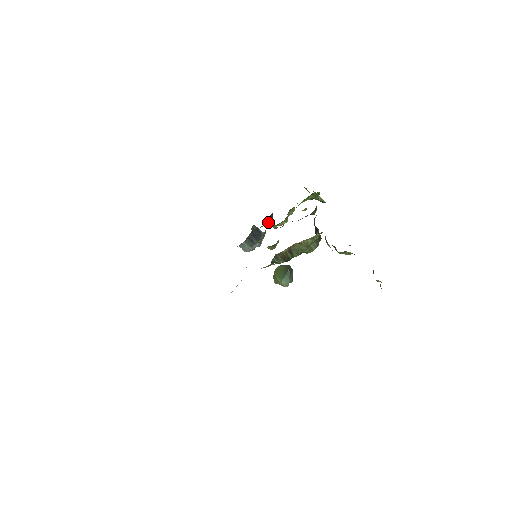
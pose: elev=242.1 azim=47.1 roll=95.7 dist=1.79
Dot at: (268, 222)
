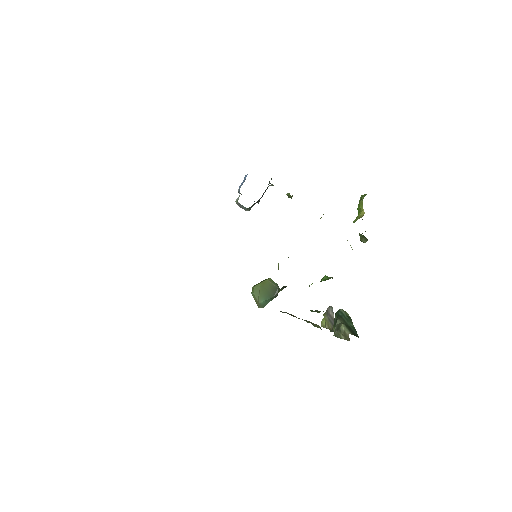
Dot at: occluded
